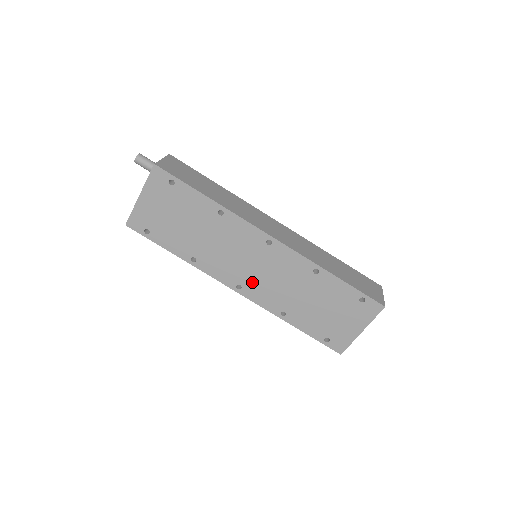
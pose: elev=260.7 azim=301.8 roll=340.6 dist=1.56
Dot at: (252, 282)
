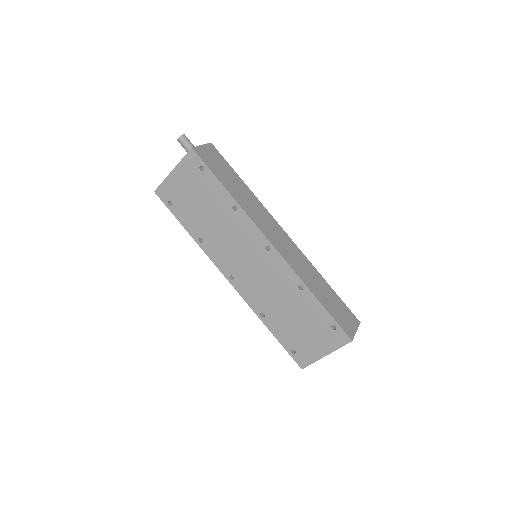
Dot at: (244, 277)
